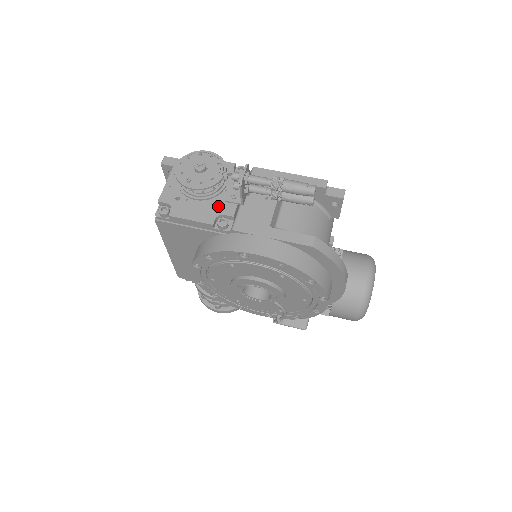
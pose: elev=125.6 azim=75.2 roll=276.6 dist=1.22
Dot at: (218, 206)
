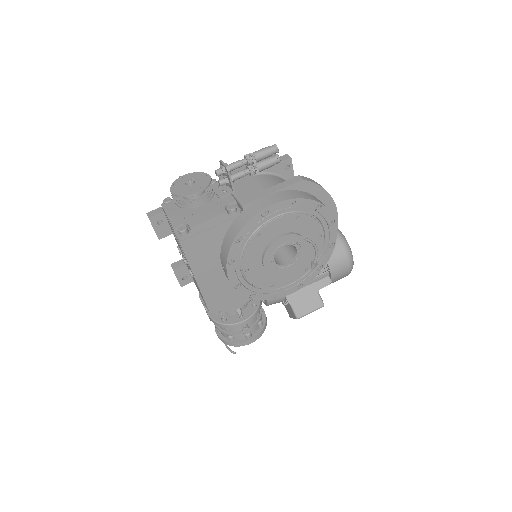
Dot at: (218, 204)
